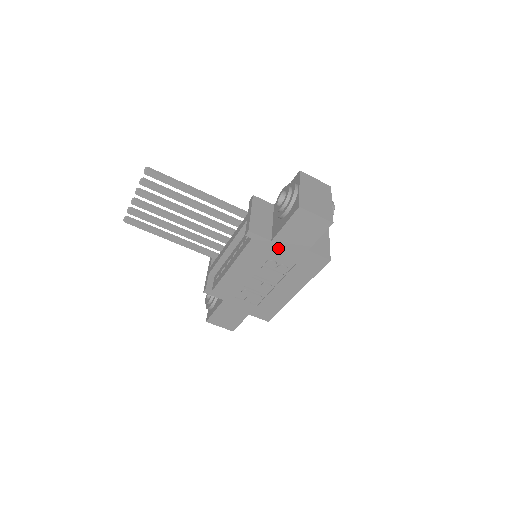
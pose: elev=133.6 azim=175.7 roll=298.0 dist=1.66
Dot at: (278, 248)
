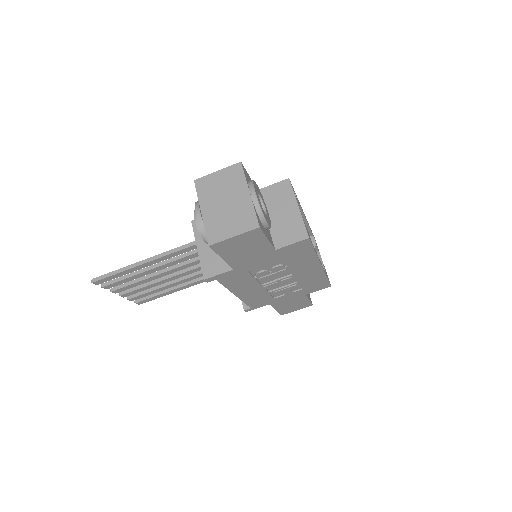
Dot at: (248, 267)
